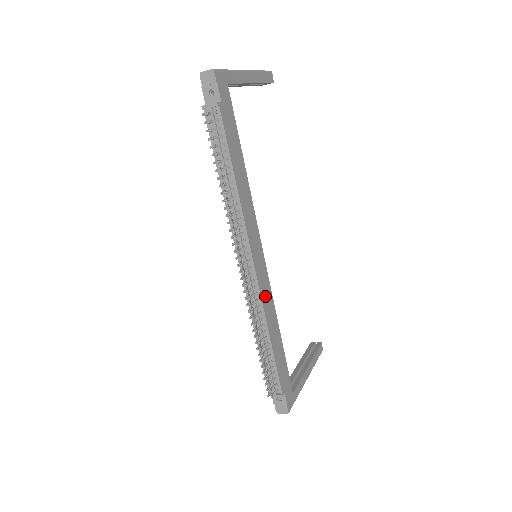
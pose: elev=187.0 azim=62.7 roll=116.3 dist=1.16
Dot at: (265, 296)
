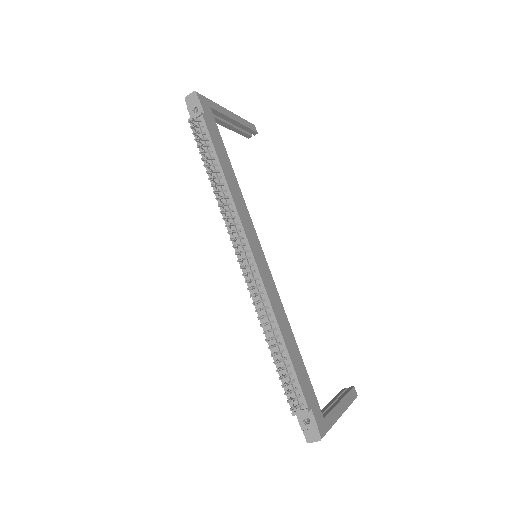
Dot at: (270, 291)
